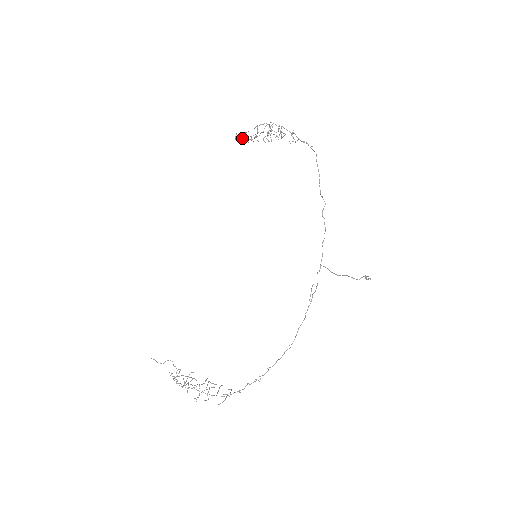
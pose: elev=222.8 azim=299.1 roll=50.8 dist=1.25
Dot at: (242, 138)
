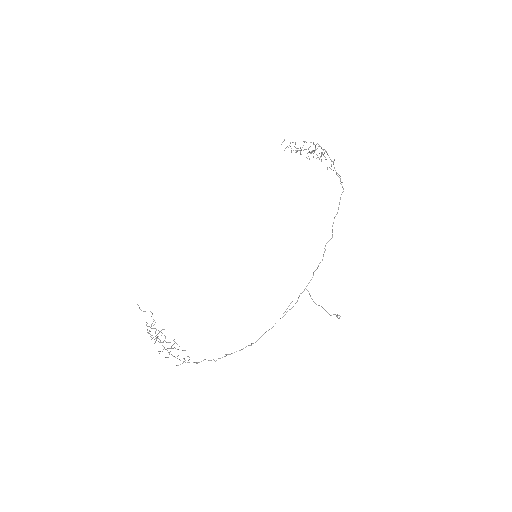
Dot at: occluded
